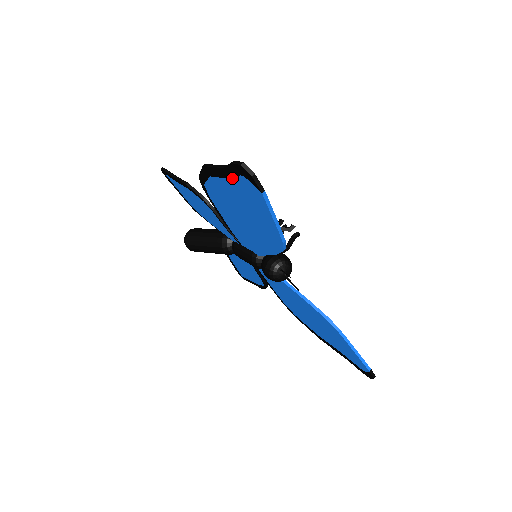
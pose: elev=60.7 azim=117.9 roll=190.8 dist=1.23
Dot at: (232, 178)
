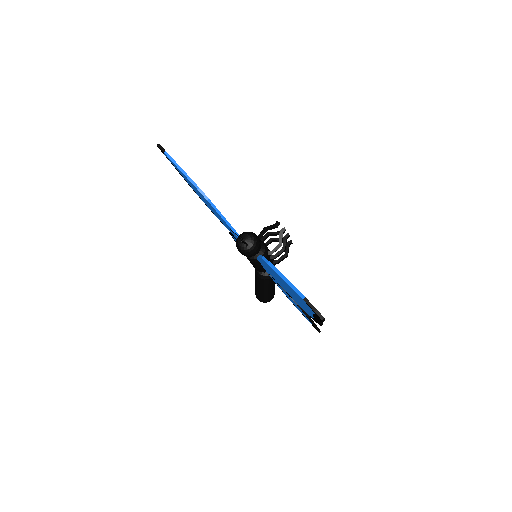
Dot at: (175, 167)
